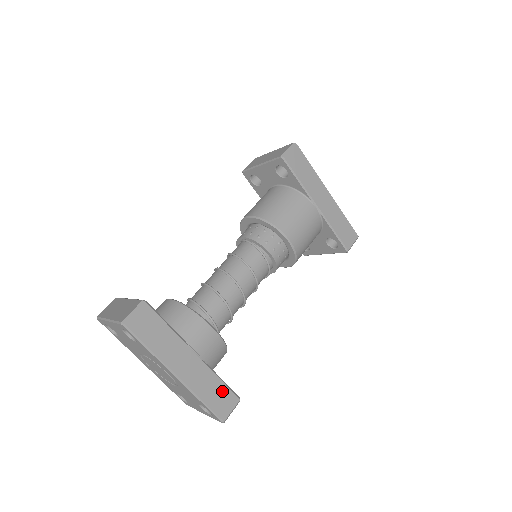
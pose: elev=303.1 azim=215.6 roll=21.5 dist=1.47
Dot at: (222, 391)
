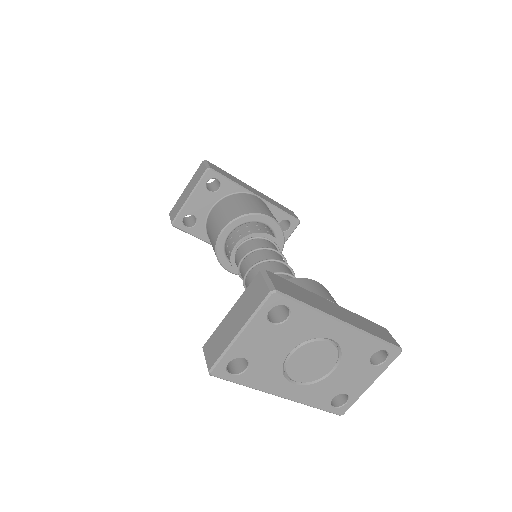
Dot at: (373, 325)
